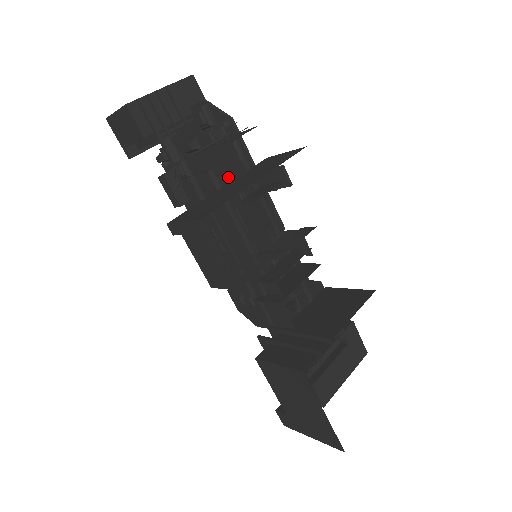
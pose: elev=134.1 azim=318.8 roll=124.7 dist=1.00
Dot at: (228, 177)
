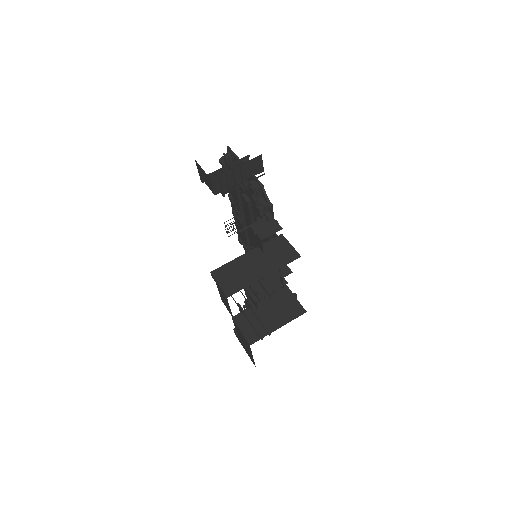
Dot at: (254, 241)
